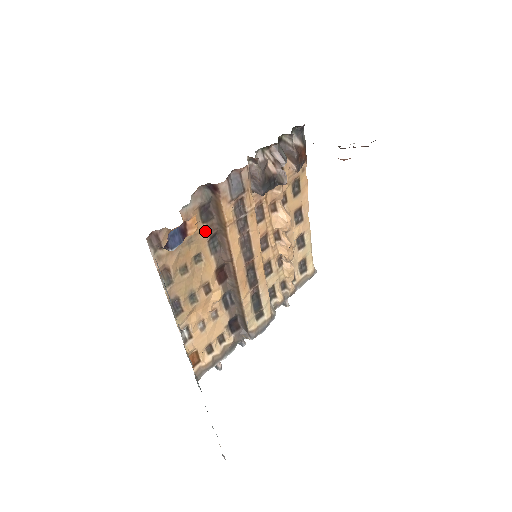
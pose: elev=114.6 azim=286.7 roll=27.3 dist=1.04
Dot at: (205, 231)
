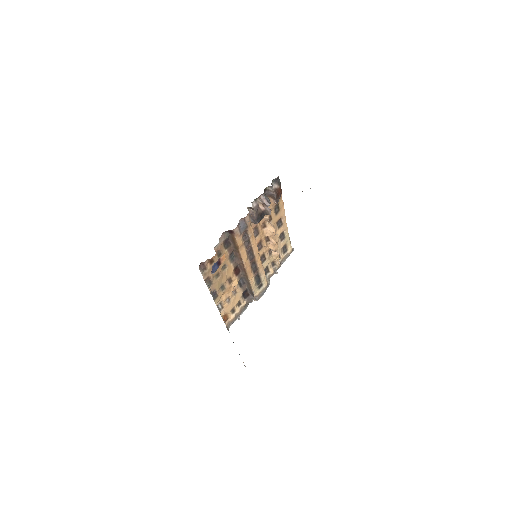
Dot at: (227, 253)
